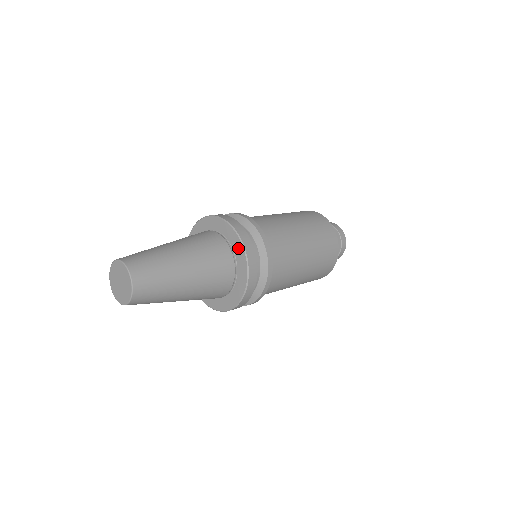
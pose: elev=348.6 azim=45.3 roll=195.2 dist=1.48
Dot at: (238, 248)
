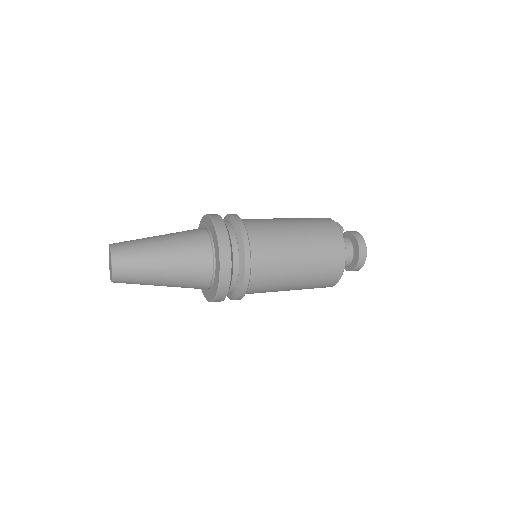
Dot at: (217, 252)
